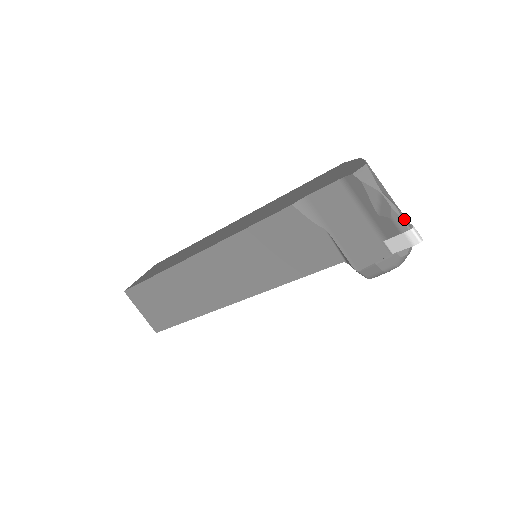
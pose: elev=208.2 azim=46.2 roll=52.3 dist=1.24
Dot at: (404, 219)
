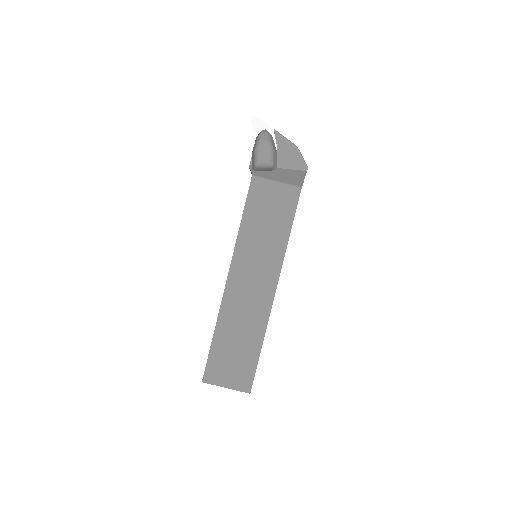
Dot at: occluded
